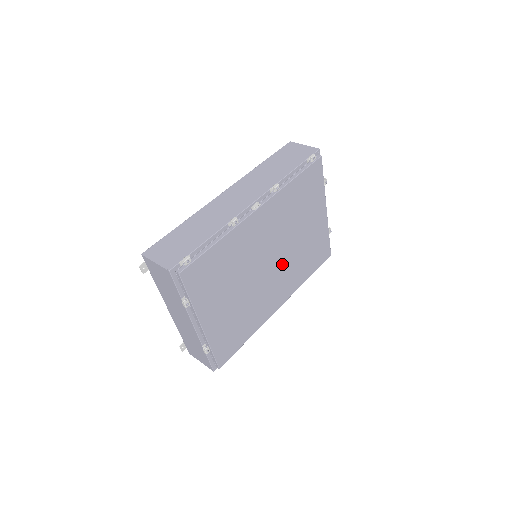
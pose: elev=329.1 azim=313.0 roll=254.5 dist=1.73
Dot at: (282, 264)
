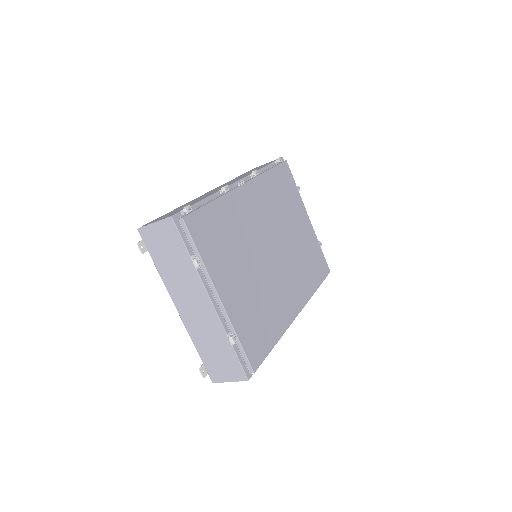
Dot at: (285, 259)
